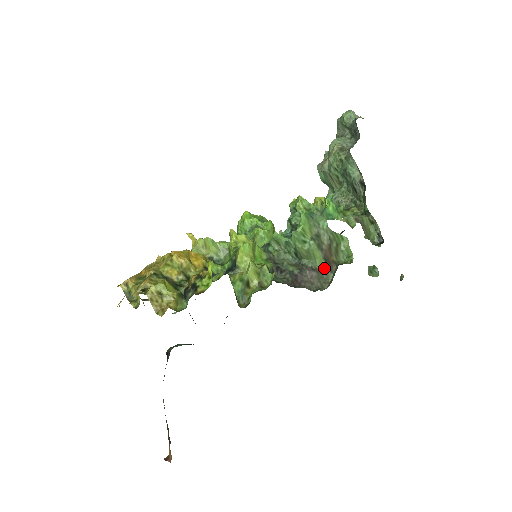
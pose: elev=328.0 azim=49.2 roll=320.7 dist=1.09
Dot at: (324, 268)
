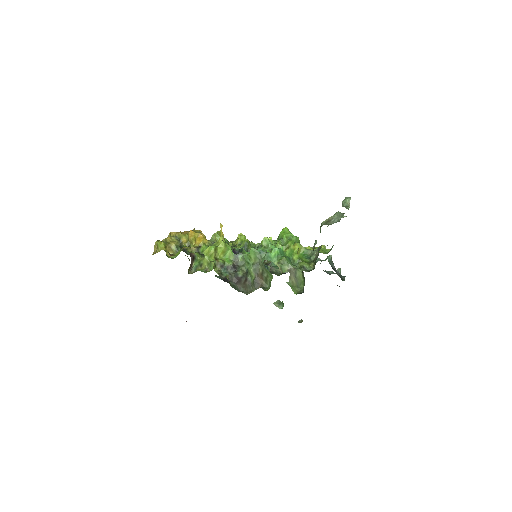
Dot at: (253, 283)
